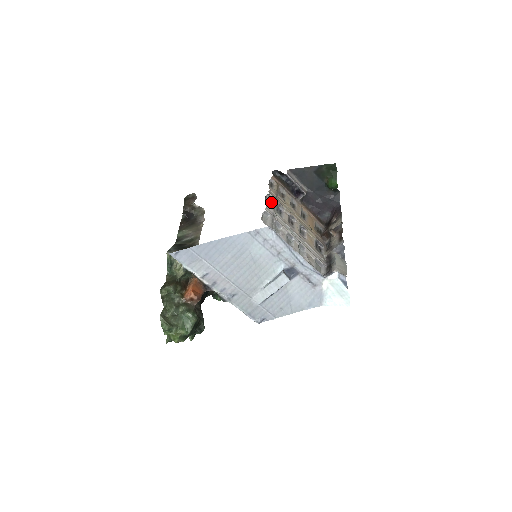
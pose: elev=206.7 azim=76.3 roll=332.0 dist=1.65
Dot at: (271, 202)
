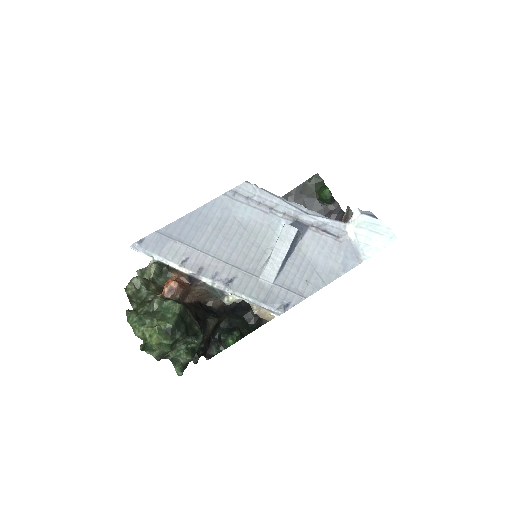
Dot at: occluded
